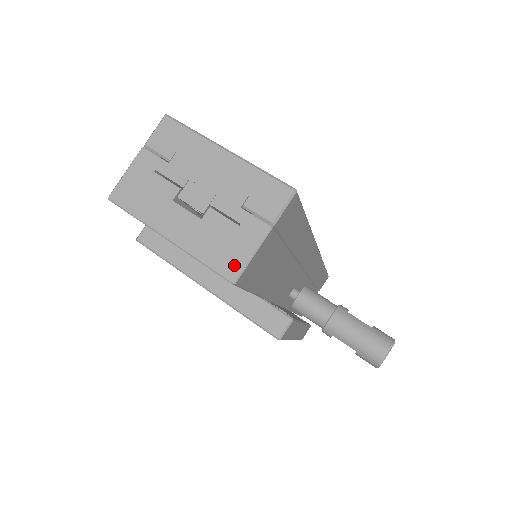
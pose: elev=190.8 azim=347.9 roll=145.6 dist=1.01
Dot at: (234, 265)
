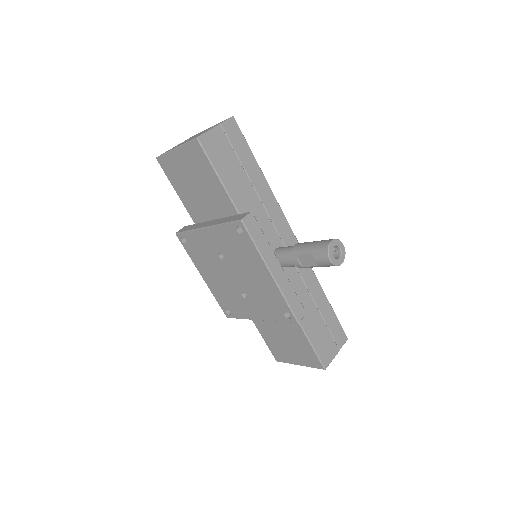
Dot at: (199, 135)
